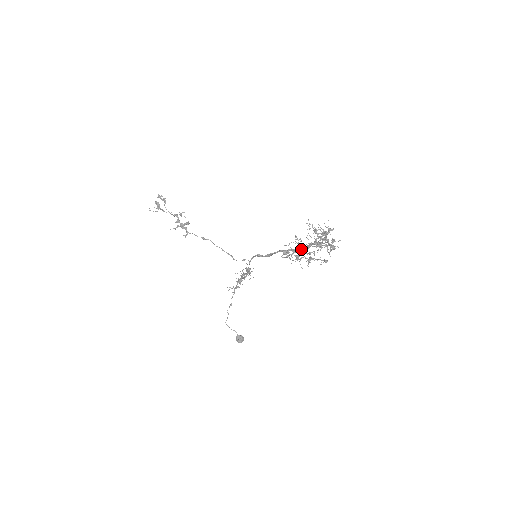
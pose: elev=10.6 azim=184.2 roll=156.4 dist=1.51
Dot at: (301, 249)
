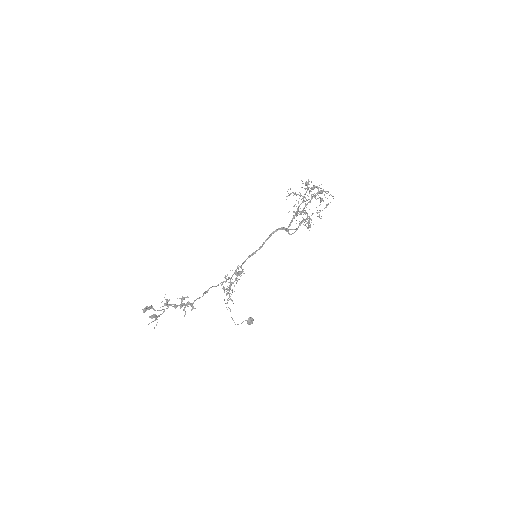
Dot at: occluded
